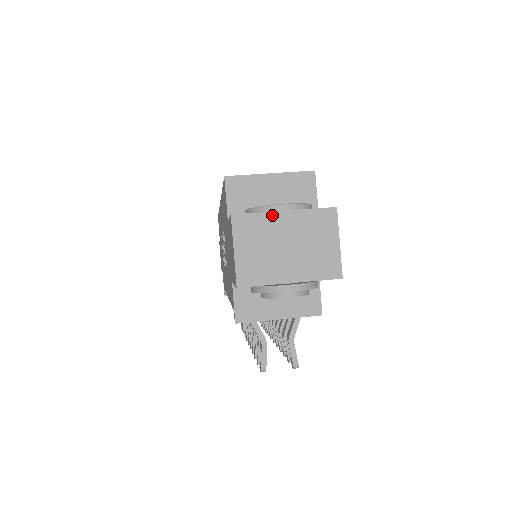
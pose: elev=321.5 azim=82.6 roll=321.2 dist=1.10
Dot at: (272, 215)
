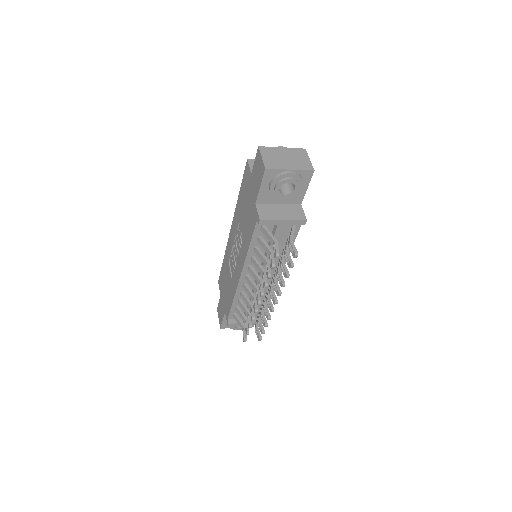
Dot at: (277, 148)
